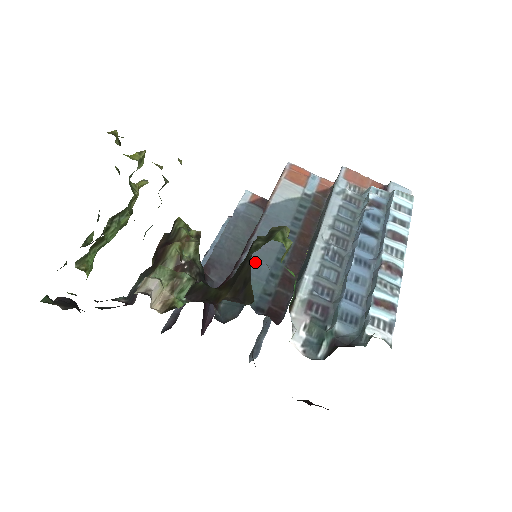
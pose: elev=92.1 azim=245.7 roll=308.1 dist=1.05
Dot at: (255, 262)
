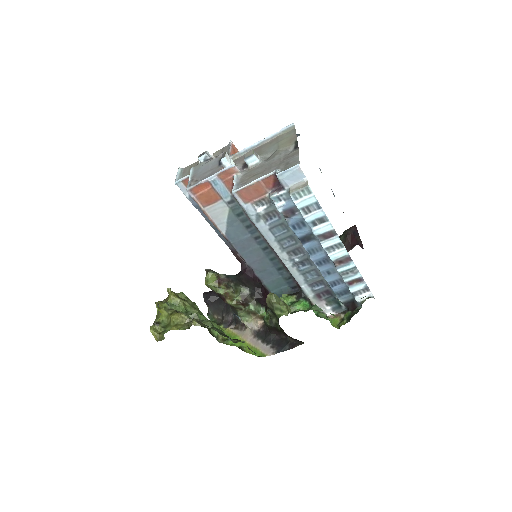
Dot at: (264, 272)
